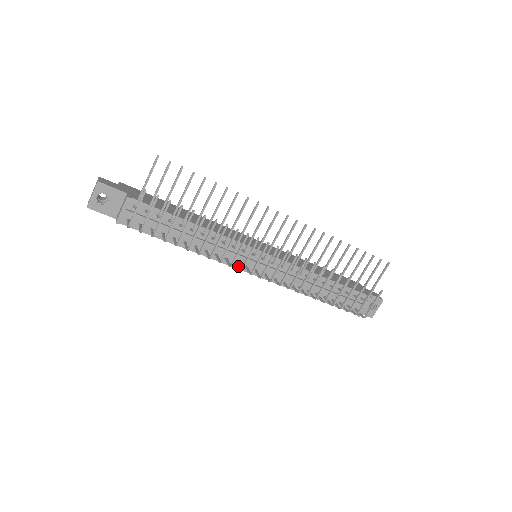
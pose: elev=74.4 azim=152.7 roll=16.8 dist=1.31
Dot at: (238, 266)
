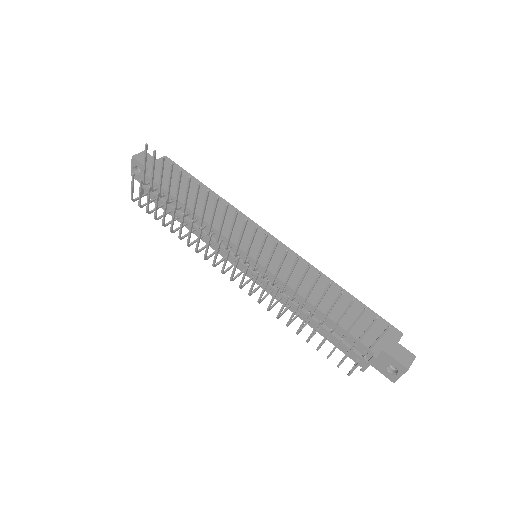
Dot at: occluded
